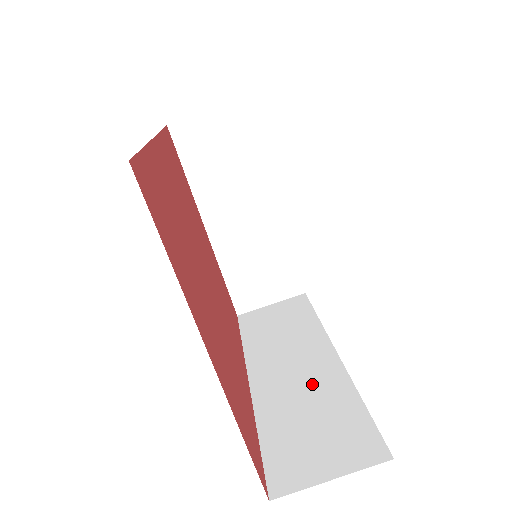
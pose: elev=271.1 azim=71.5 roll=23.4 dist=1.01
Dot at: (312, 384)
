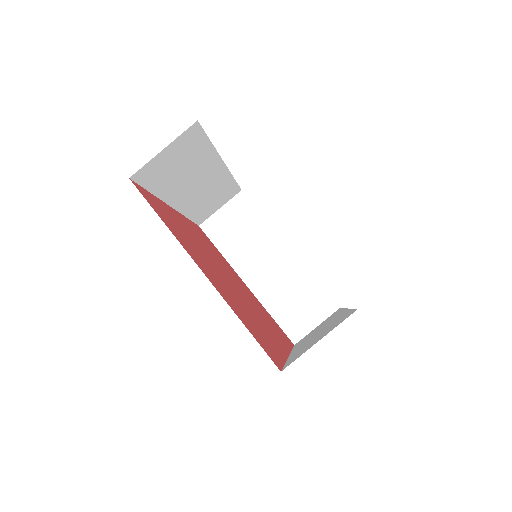
Dot at: occluded
